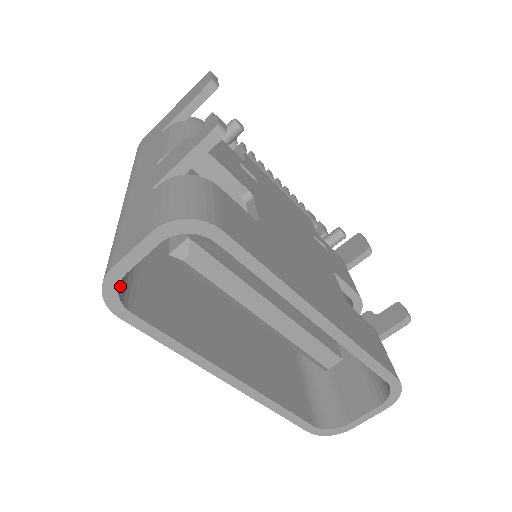
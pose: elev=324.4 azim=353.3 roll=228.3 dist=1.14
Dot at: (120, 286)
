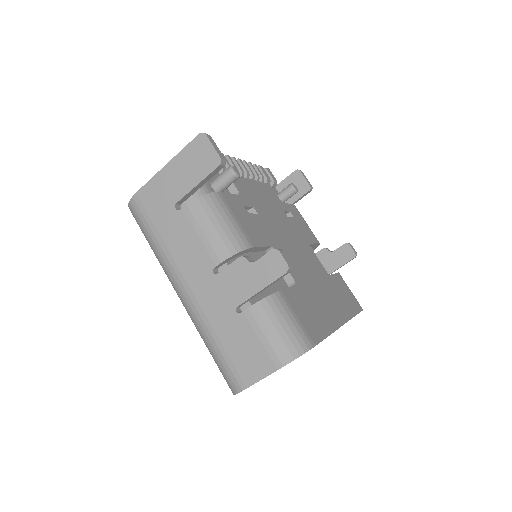
Dot at: occluded
